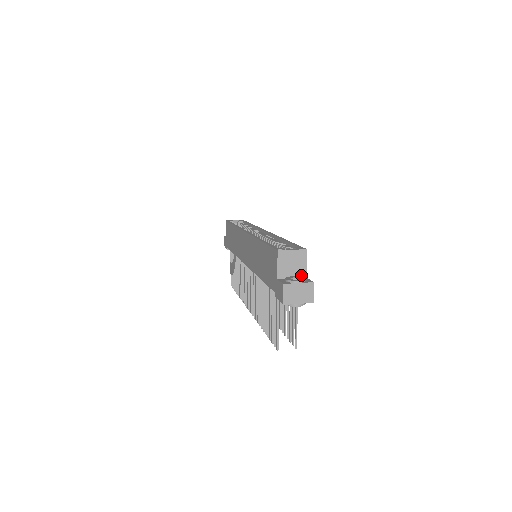
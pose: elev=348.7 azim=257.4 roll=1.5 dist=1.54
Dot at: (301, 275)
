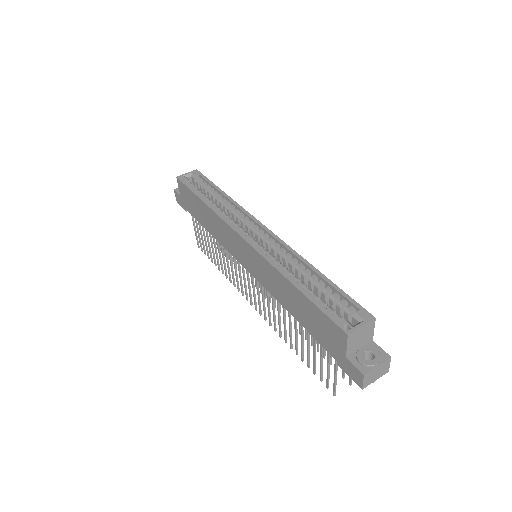
Dot at: (368, 342)
